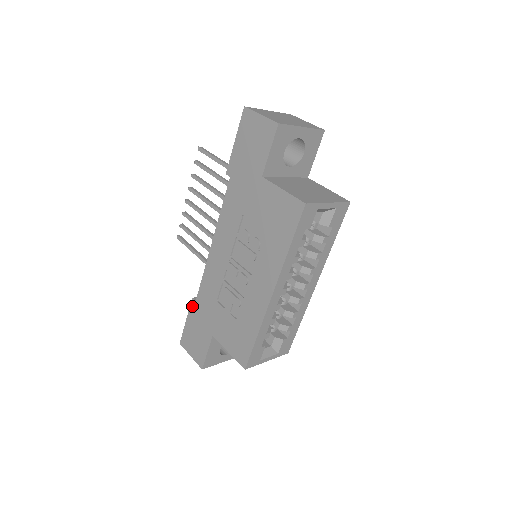
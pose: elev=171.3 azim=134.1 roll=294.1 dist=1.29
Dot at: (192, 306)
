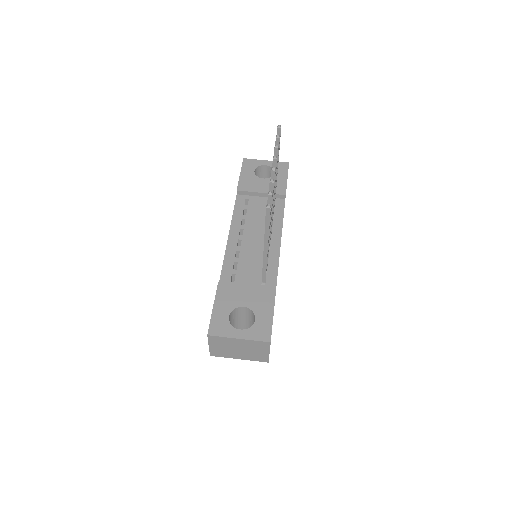
Dot at: (237, 188)
